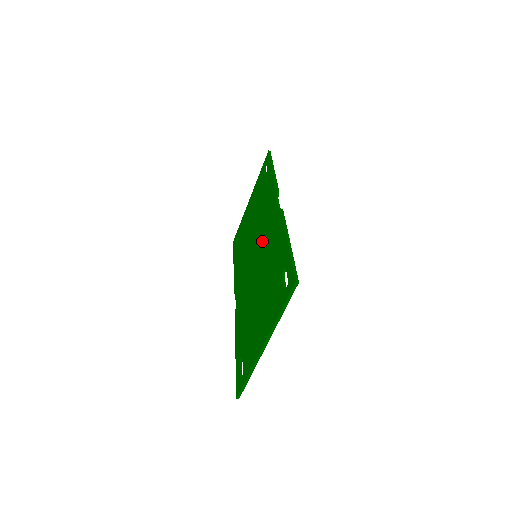
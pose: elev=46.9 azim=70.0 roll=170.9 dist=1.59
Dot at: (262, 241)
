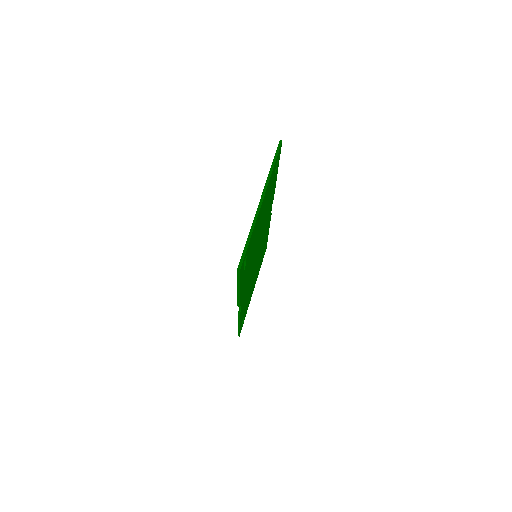
Dot at: occluded
